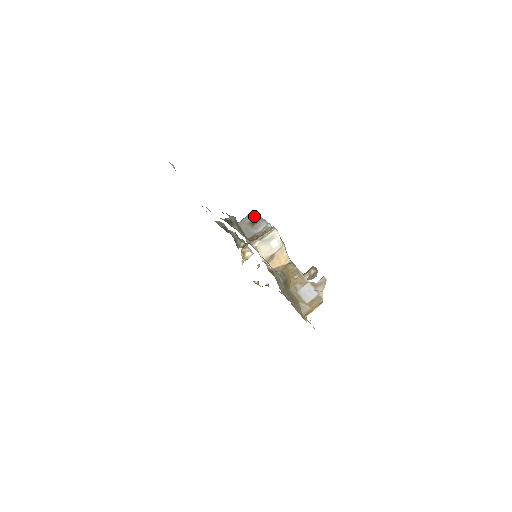
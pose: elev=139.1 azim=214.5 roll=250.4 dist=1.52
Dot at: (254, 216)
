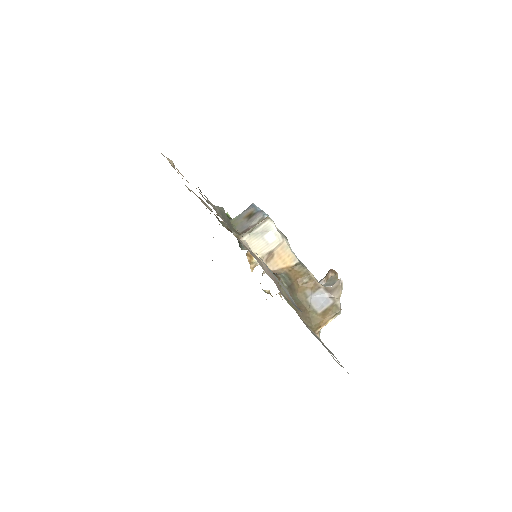
Dot at: (252, 208)
